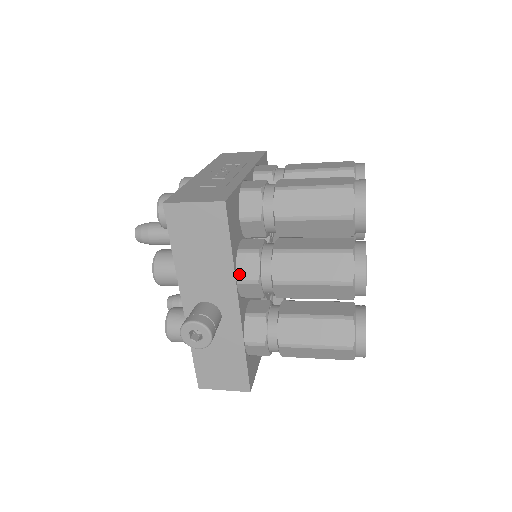
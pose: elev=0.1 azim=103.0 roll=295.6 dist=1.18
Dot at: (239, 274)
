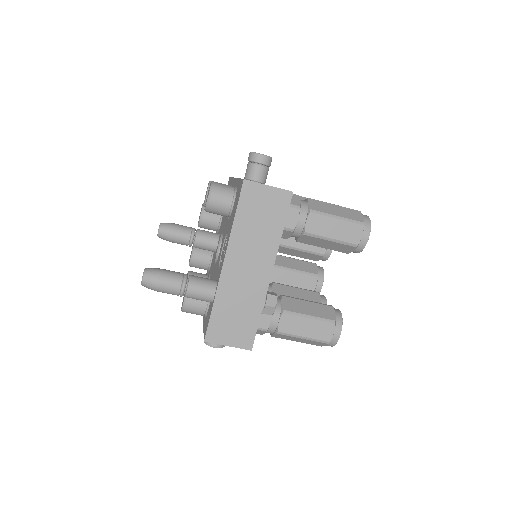
Dot at: occluded
